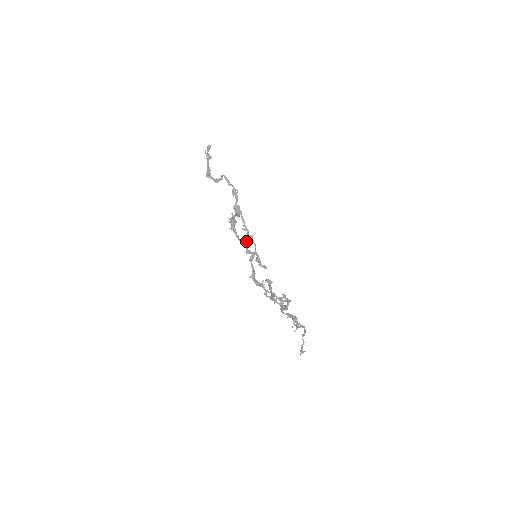
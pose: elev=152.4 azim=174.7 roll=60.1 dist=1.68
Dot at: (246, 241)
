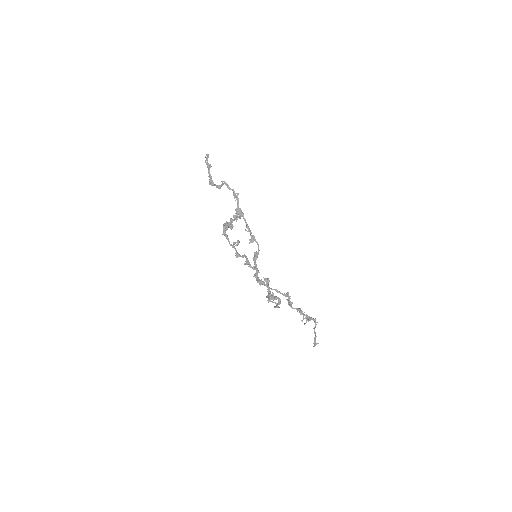
Dot at: occluded
